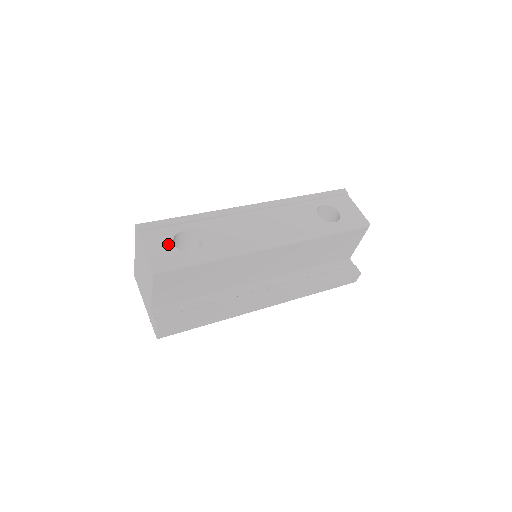
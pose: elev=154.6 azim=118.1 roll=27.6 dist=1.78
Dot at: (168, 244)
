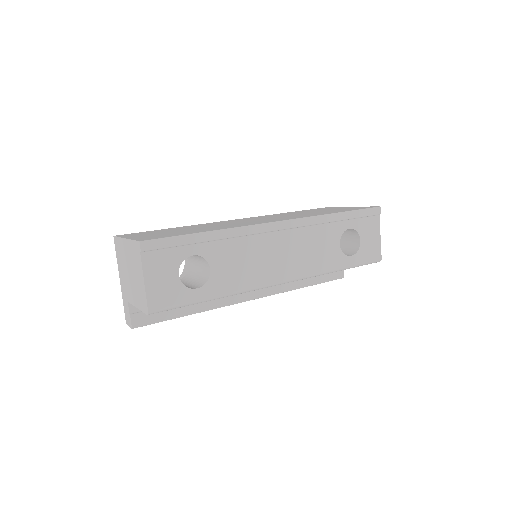
Dot at: (172, 275)
